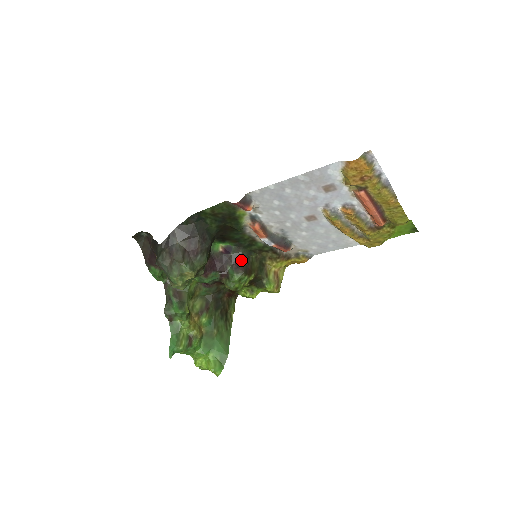
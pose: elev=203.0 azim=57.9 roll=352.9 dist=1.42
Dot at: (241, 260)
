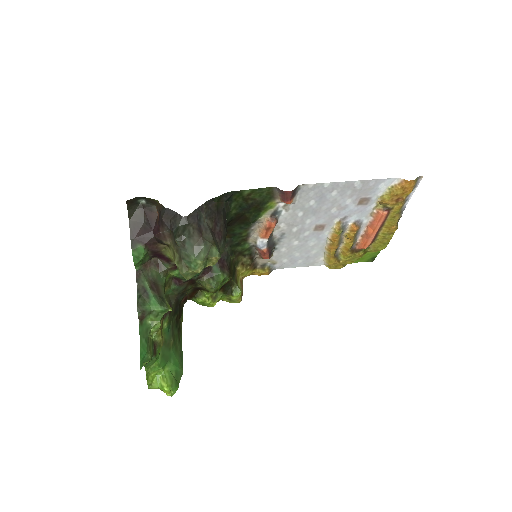
Dot at: (225, 259)
